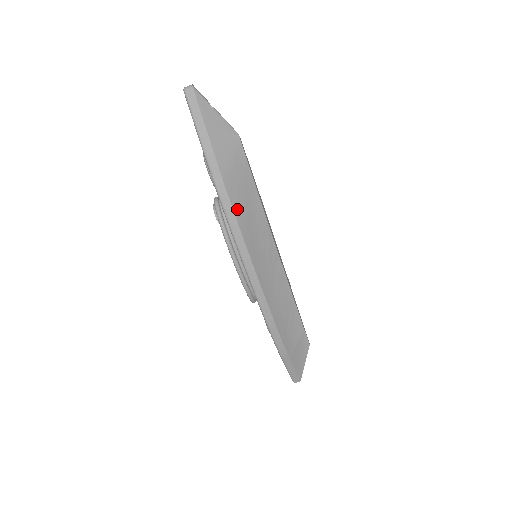
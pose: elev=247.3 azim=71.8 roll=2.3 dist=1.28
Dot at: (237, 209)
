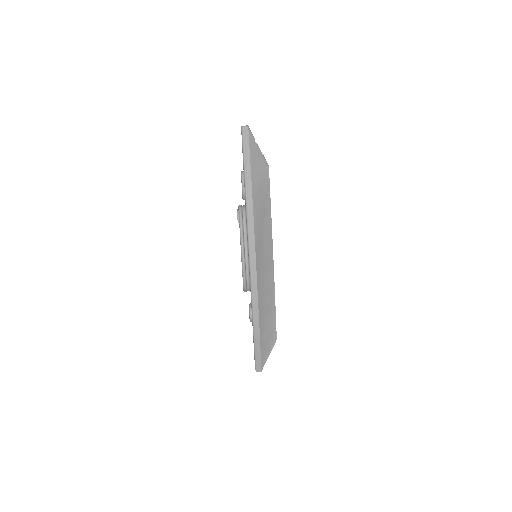
Dot at: (256, 213)
